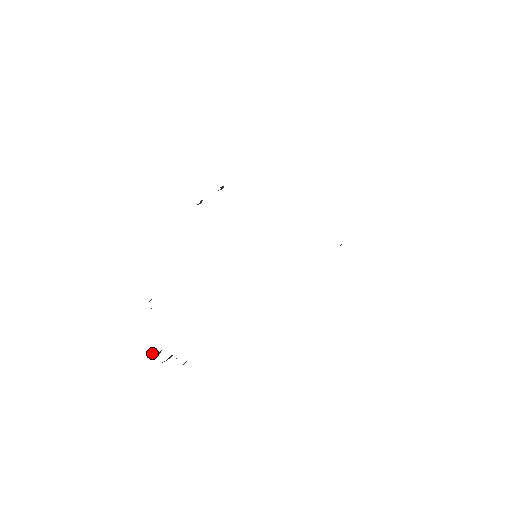
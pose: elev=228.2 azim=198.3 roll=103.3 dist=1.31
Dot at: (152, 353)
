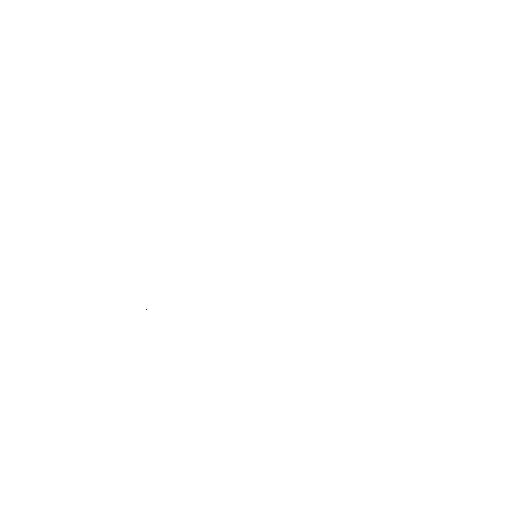
Dot at: occluded
